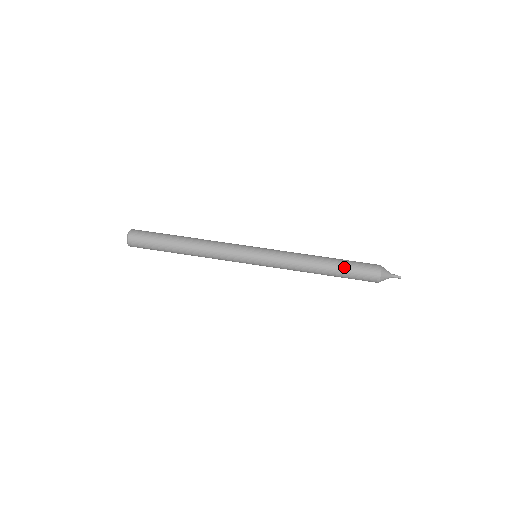
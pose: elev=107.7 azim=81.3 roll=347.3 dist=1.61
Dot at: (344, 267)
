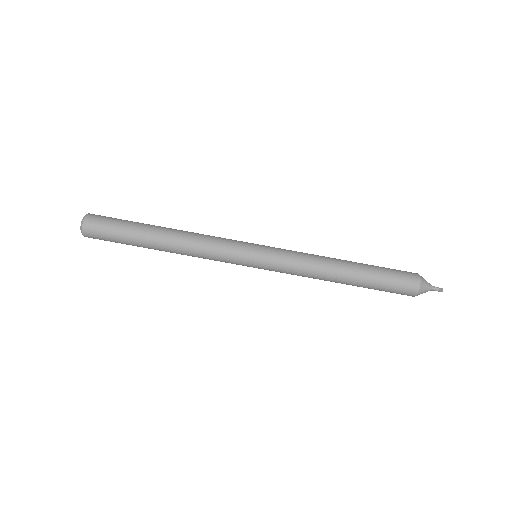
Dot at: (369, 287)
